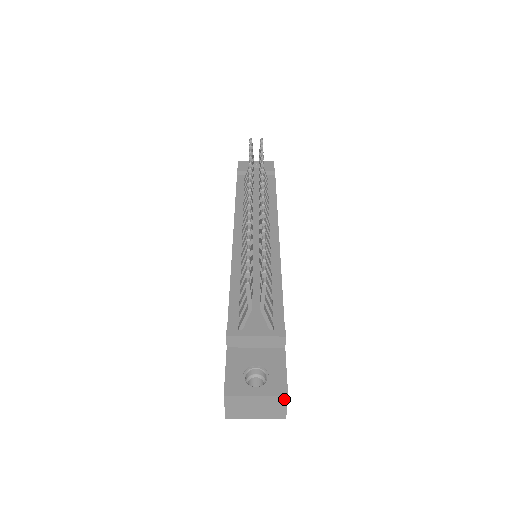
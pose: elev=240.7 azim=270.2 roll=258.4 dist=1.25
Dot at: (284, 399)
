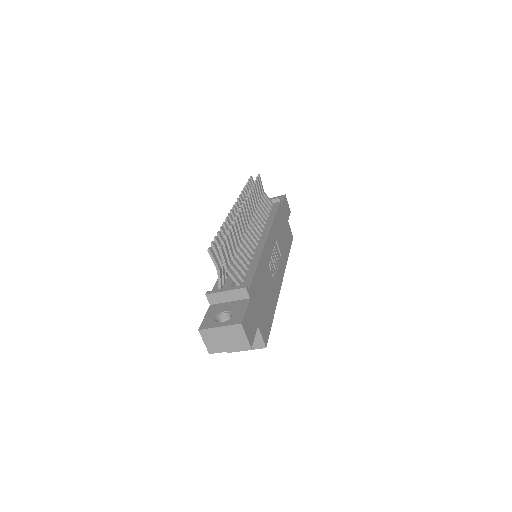
Dot at: (240, 327)
